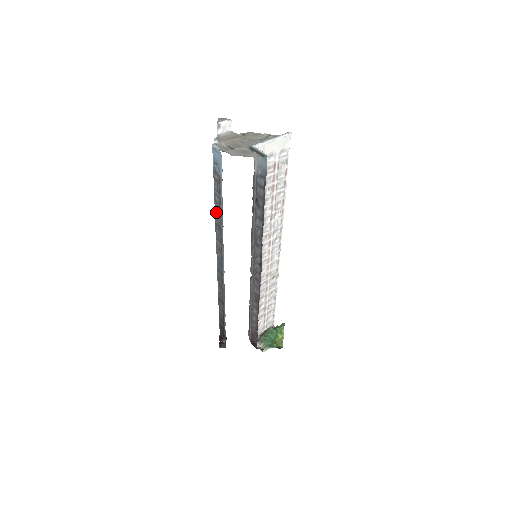
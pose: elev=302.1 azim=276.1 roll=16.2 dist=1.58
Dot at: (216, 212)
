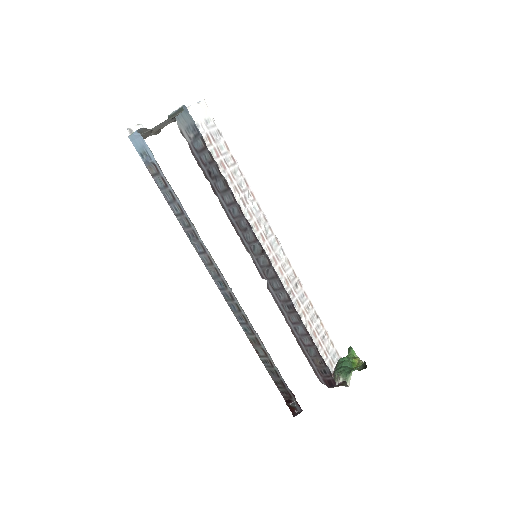
Dot at: (178, 217)
